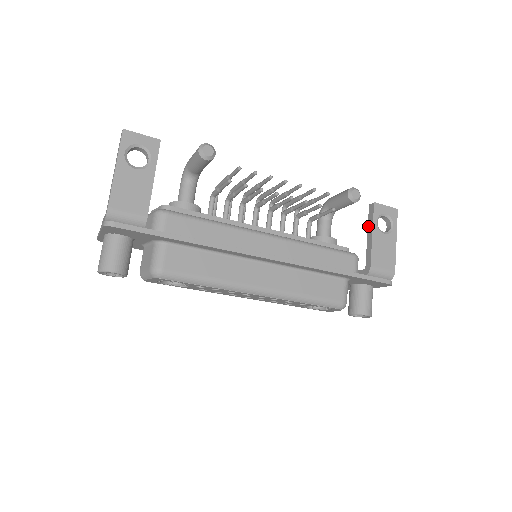
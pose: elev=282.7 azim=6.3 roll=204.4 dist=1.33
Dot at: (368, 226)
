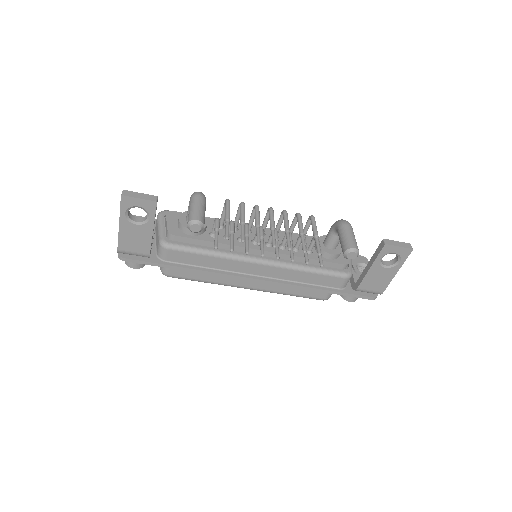
Dot at: (372, 256)
